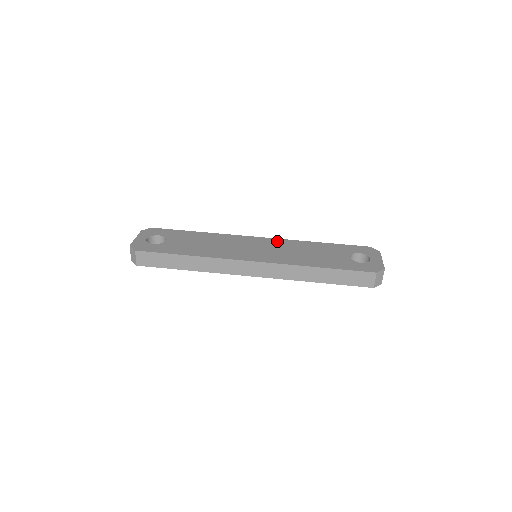
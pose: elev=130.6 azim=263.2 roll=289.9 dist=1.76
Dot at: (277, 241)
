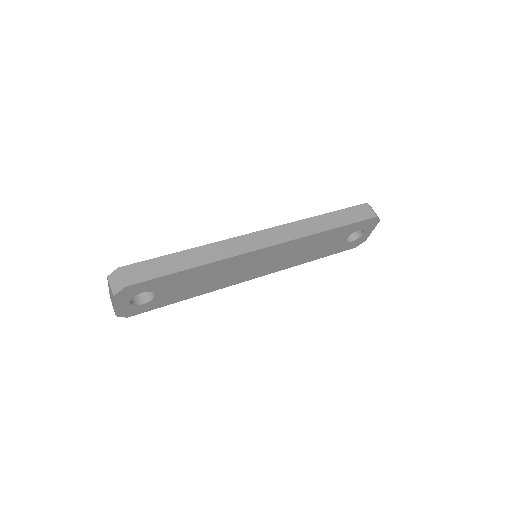
Dot at: occluded
